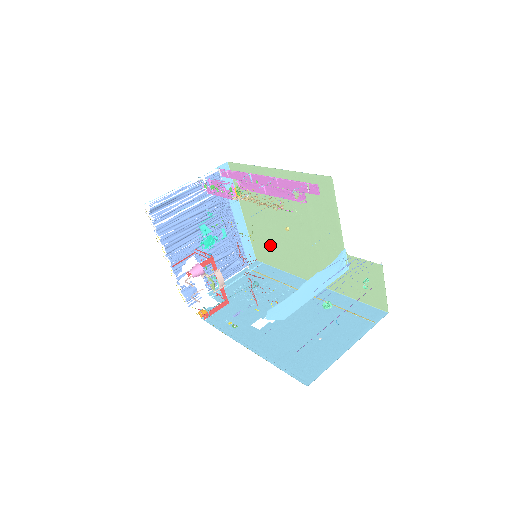
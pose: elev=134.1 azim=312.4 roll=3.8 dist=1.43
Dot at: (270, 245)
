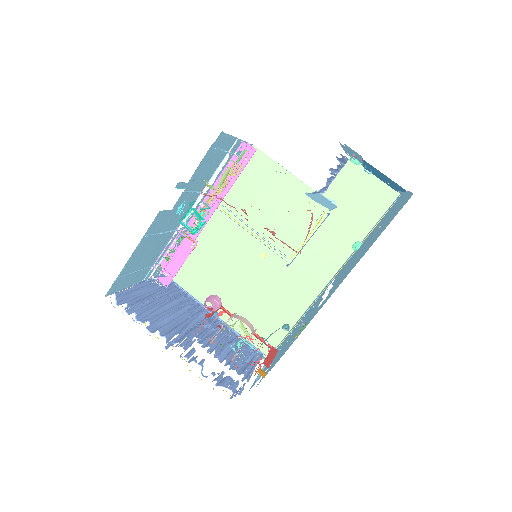
Dot at: (265, 307)
